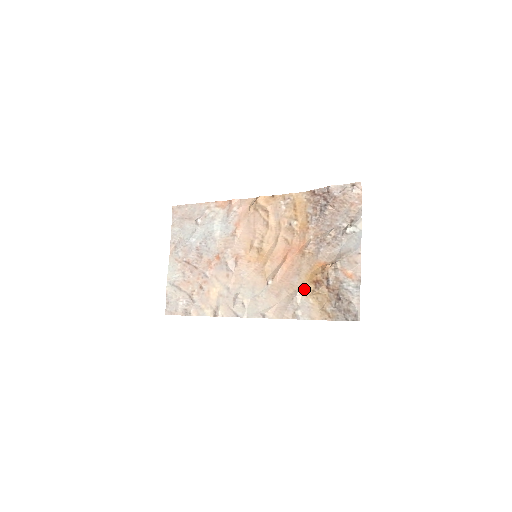
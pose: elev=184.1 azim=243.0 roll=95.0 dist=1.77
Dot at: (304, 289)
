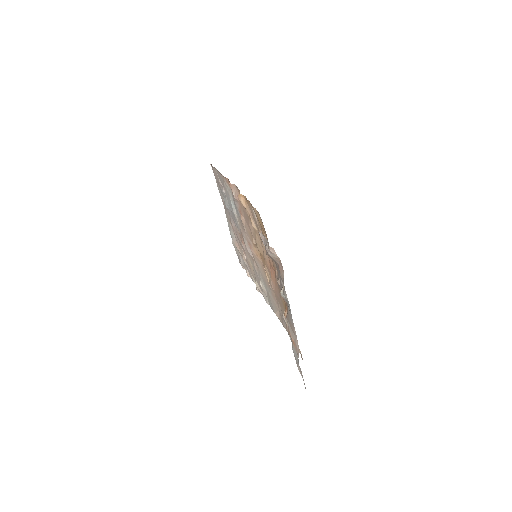
Dot at: occluded
